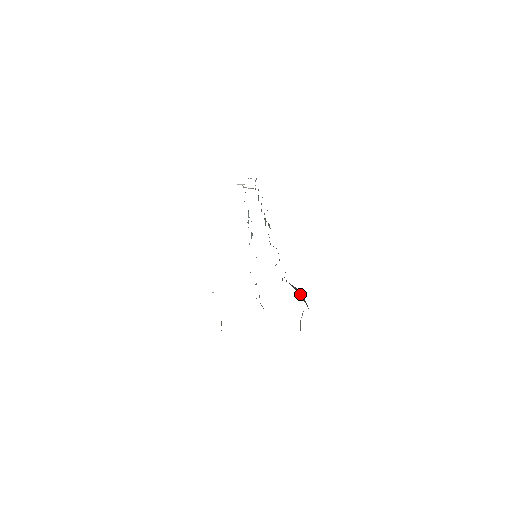
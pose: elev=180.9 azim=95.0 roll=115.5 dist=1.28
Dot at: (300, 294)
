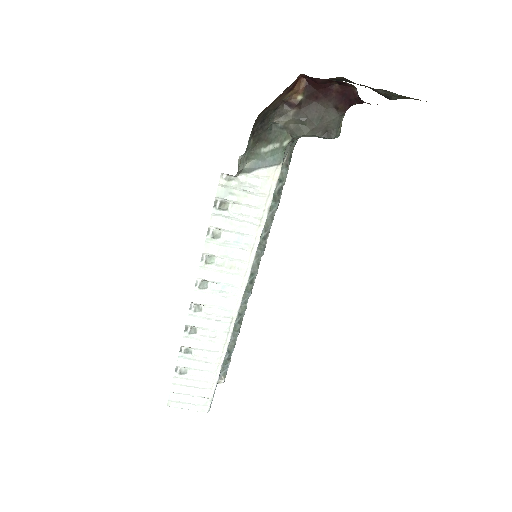
Dot at: occluded
